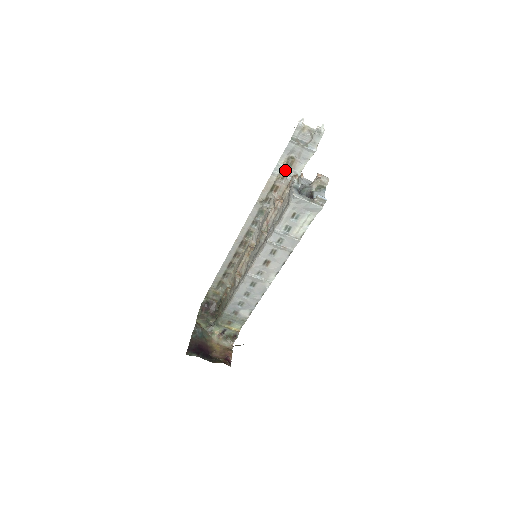
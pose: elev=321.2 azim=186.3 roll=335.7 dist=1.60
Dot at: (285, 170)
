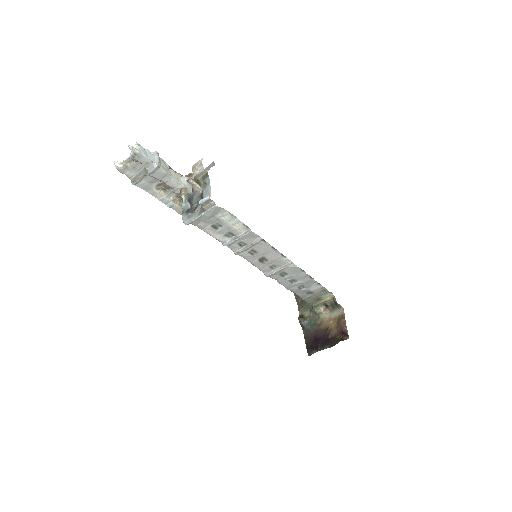
Dot at: (172, 195)
